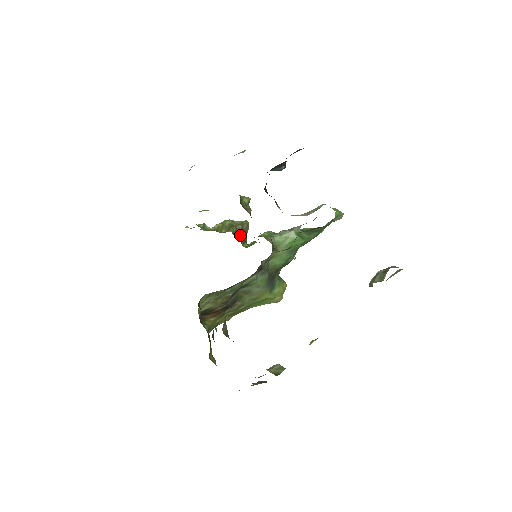
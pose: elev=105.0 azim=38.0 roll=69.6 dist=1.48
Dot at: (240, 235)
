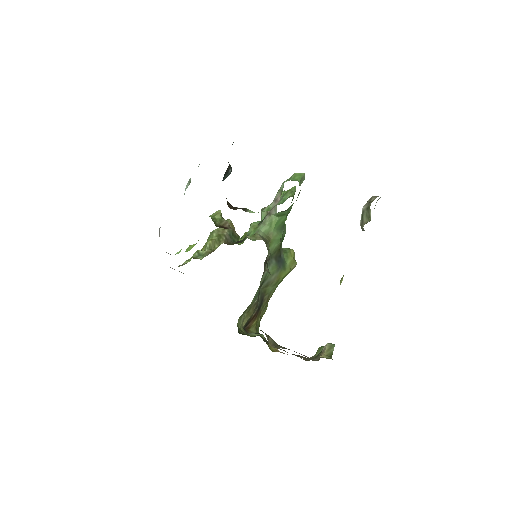
Dot at: (231, 238)
